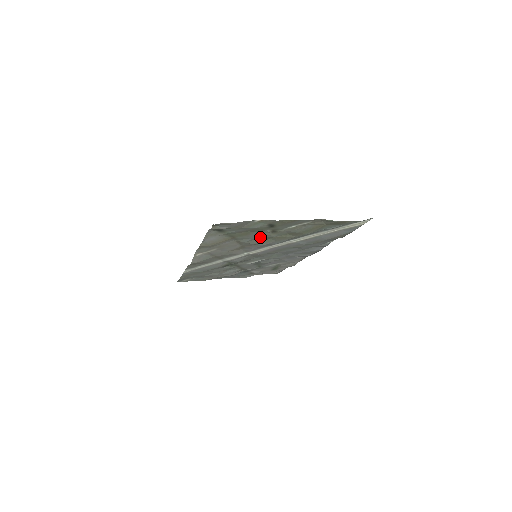
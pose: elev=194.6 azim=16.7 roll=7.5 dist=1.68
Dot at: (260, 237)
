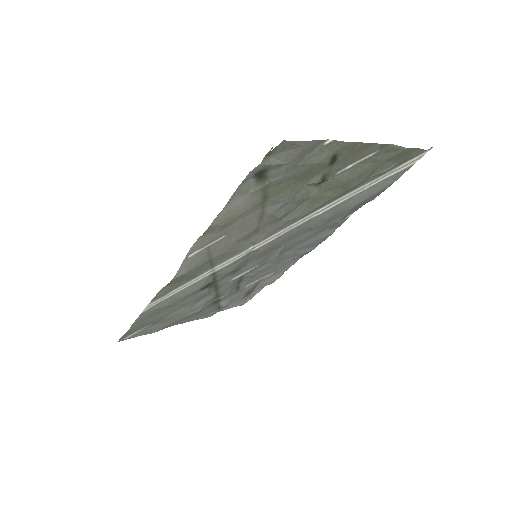
Dot at: (294, 199)
